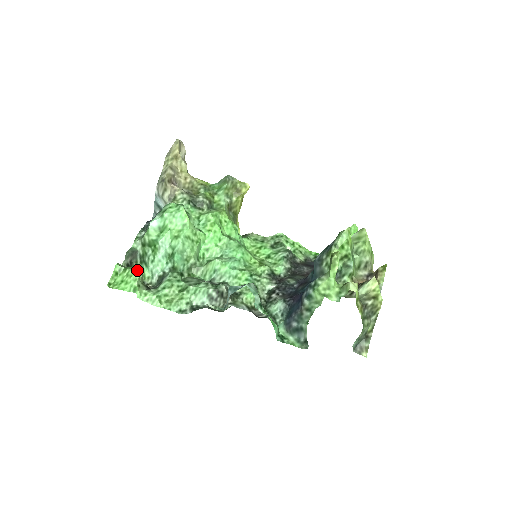
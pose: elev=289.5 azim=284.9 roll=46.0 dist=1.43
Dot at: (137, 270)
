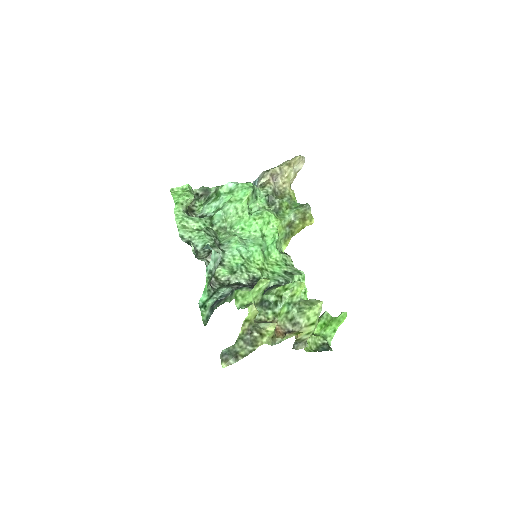
Dot at: (191, 196)
